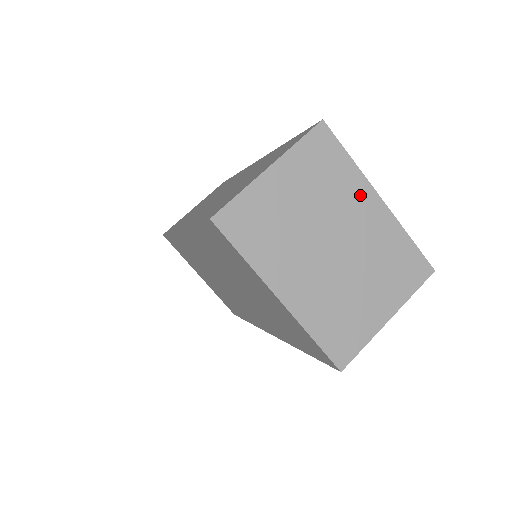
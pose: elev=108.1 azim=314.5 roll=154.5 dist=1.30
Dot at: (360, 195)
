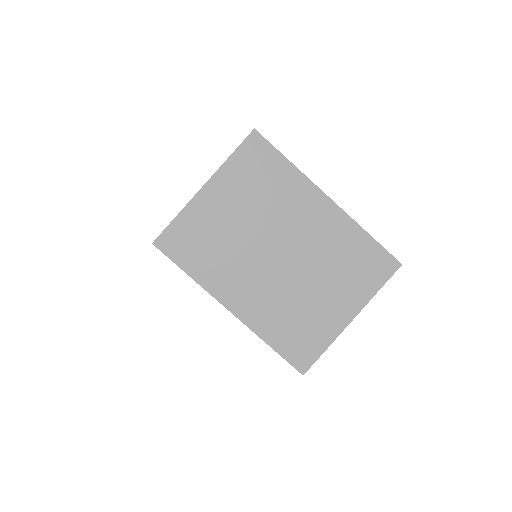
Dot at: (304, 198)
